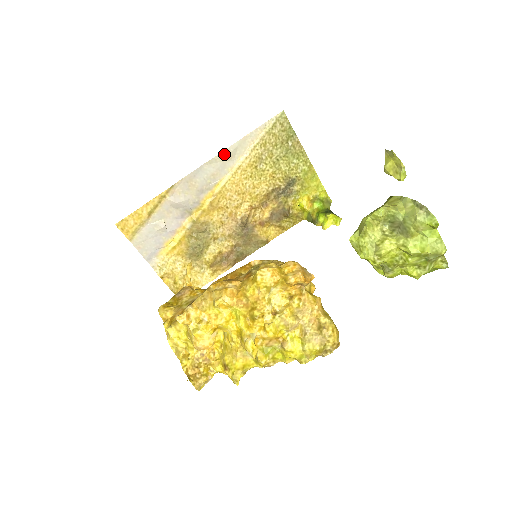
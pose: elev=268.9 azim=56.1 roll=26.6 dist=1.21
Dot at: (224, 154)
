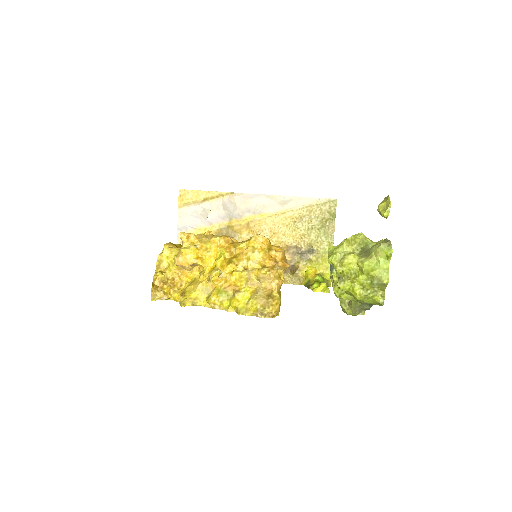
Dot at: (280, 198)
